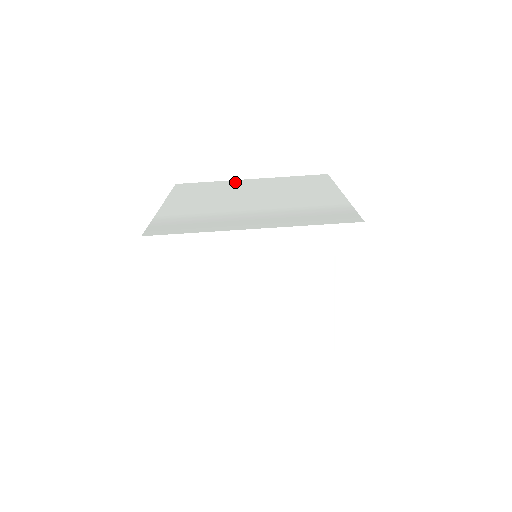
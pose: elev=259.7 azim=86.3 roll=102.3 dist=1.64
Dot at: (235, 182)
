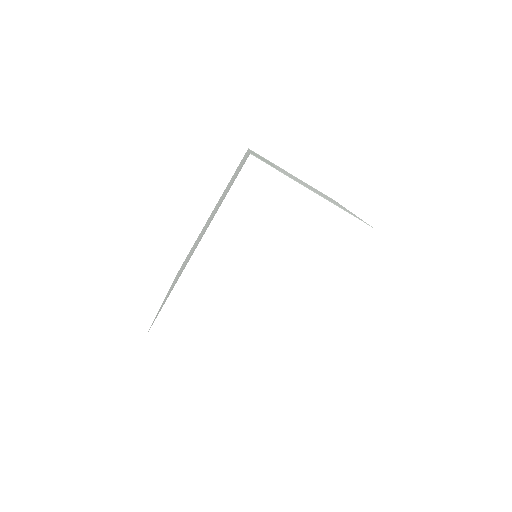
Dot at: occluded
